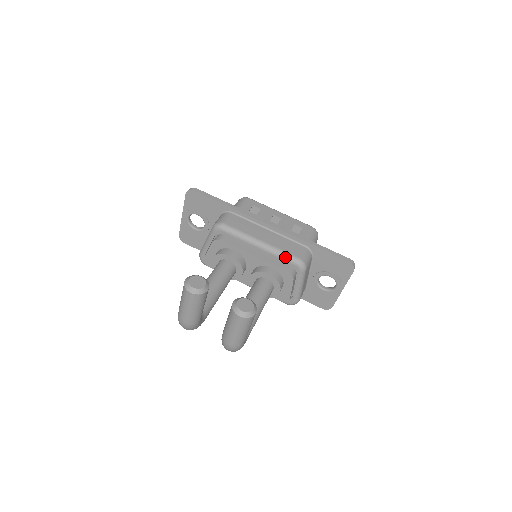
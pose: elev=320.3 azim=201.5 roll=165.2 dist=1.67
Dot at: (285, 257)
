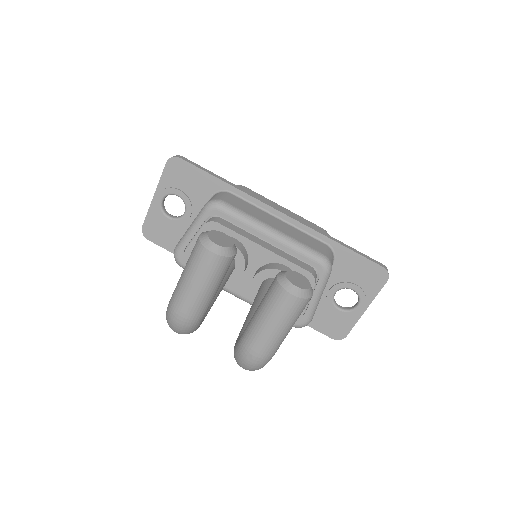
Dot at: (306, 252)
